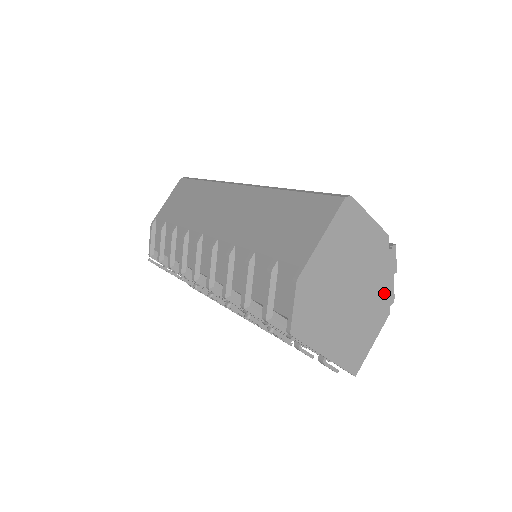
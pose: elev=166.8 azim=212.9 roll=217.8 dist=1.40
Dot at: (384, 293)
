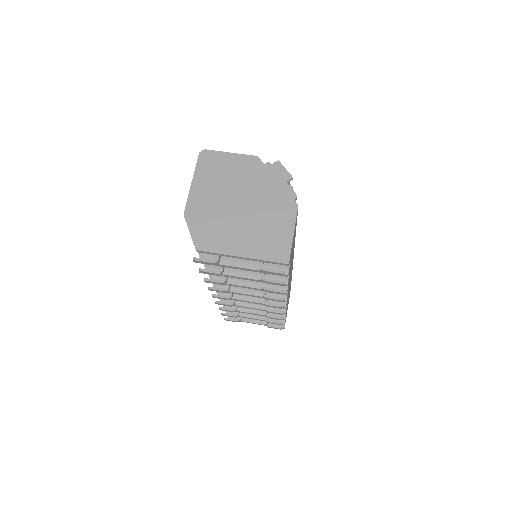
Dot at: (280, 194)
